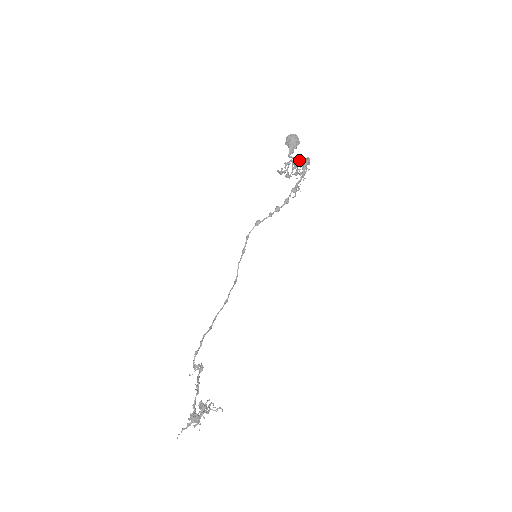
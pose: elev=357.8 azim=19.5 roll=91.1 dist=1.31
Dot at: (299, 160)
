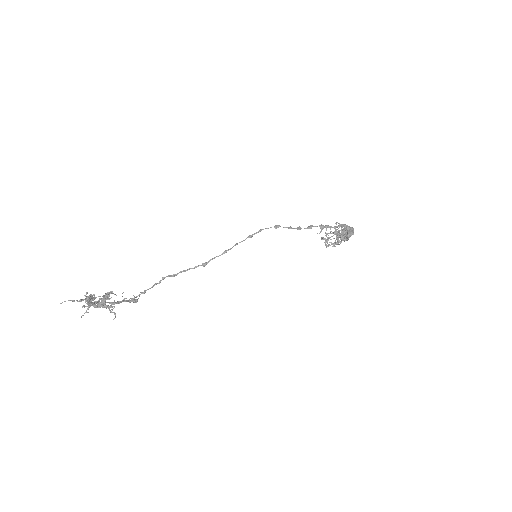
Dot at: (342, 230)
